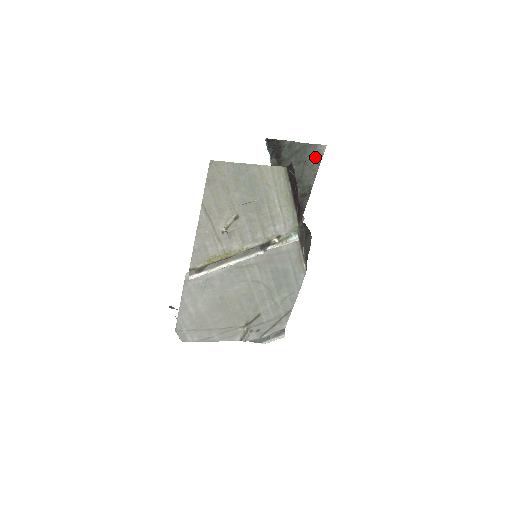
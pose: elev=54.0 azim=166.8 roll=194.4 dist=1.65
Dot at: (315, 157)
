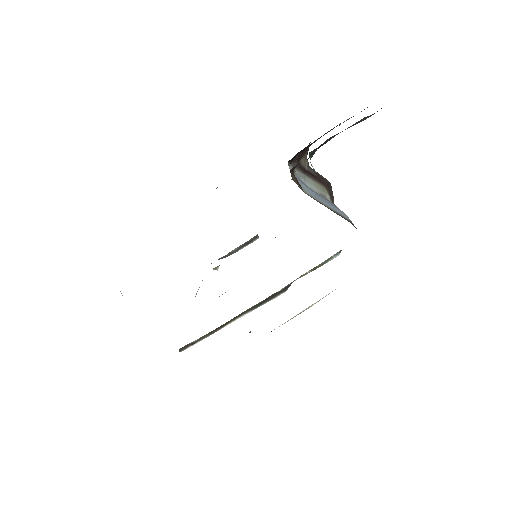
Dot at: occluded
